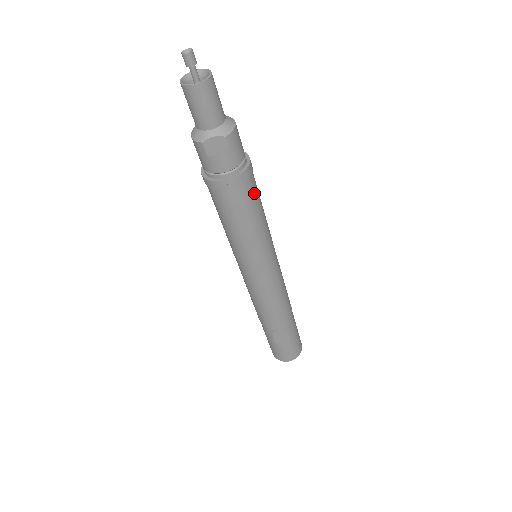
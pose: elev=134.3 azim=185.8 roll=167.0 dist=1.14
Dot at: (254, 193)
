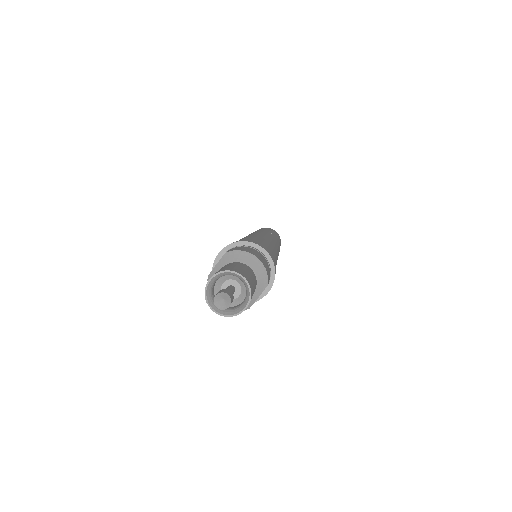
Dot at: (273, 258)
